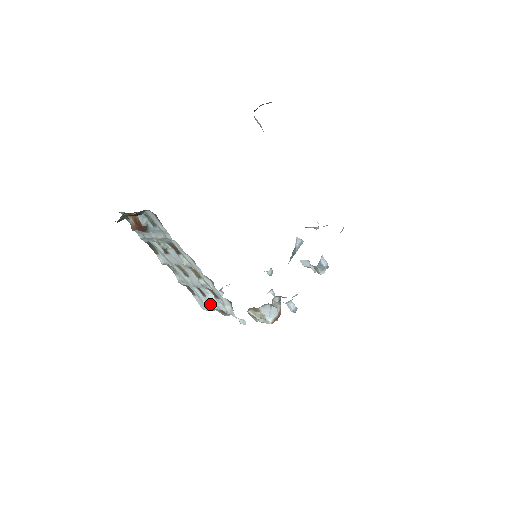
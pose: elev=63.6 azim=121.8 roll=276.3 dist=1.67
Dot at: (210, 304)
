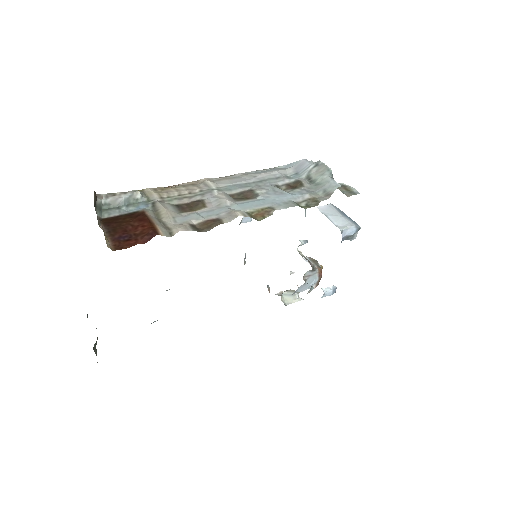
Dot at: occluded
